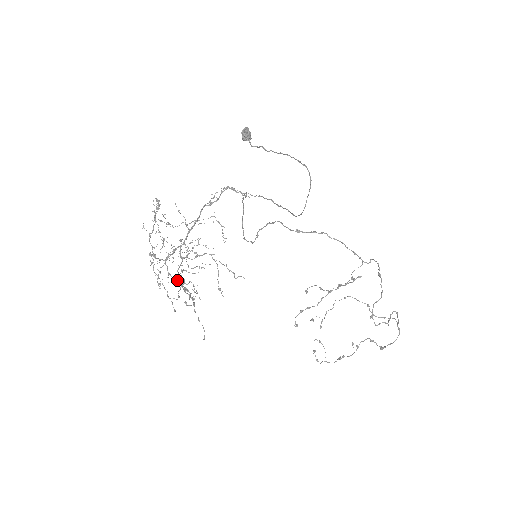
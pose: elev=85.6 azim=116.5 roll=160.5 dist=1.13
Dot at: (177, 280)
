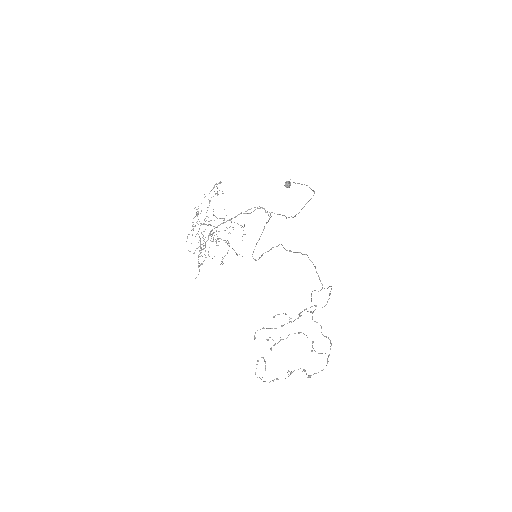
Dot at: (200, 240)
